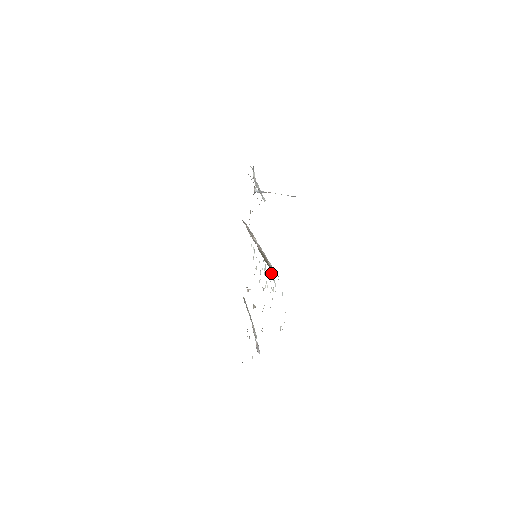
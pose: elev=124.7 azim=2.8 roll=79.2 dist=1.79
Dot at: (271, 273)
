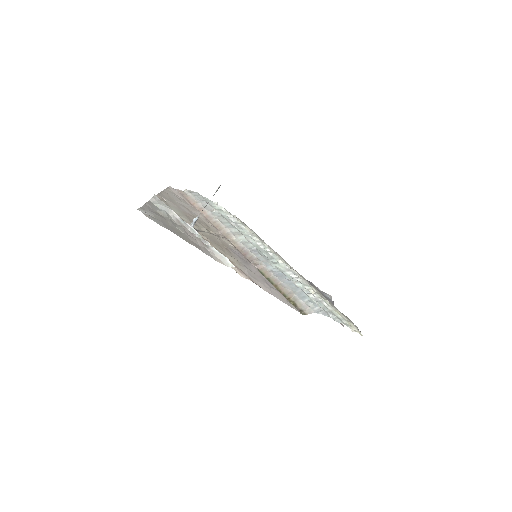
Dot at: (296, 284)
